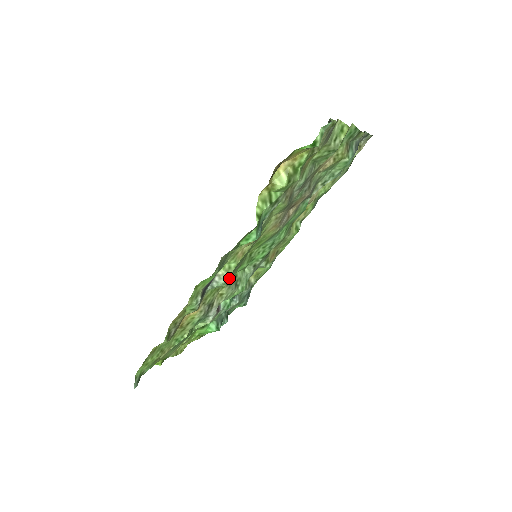
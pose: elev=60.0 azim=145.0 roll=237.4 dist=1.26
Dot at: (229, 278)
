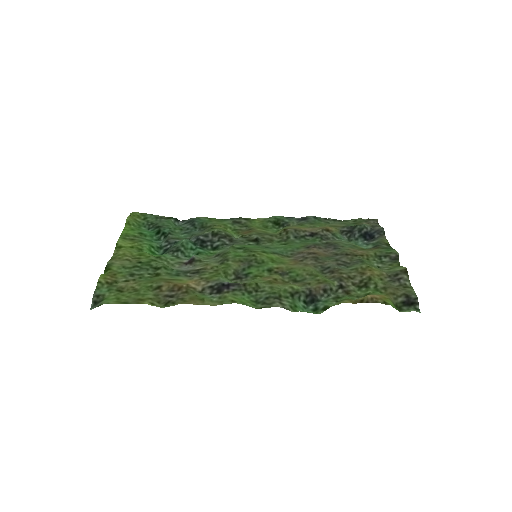
Dot at: (238, 277)
